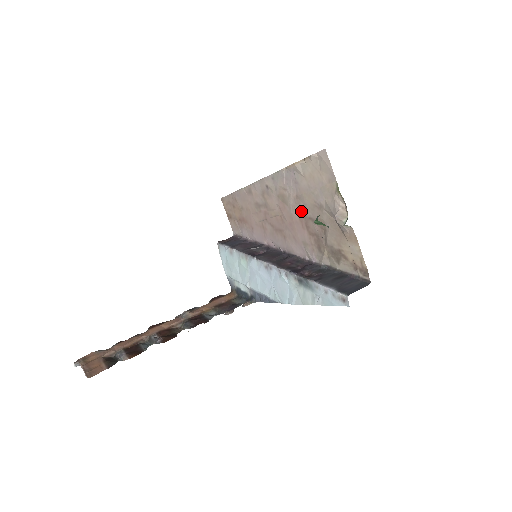
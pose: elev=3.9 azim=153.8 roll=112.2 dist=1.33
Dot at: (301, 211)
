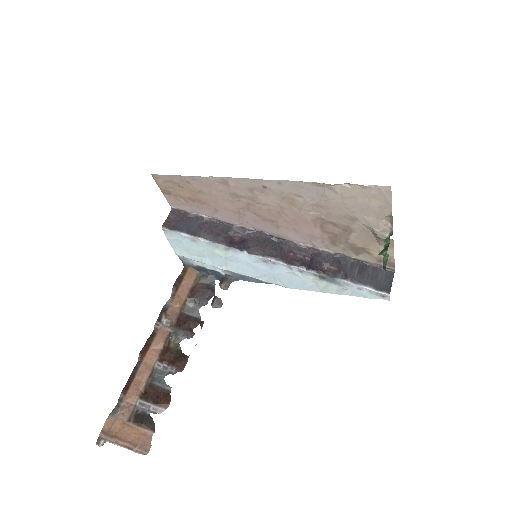
Dot at: (319, 216)
